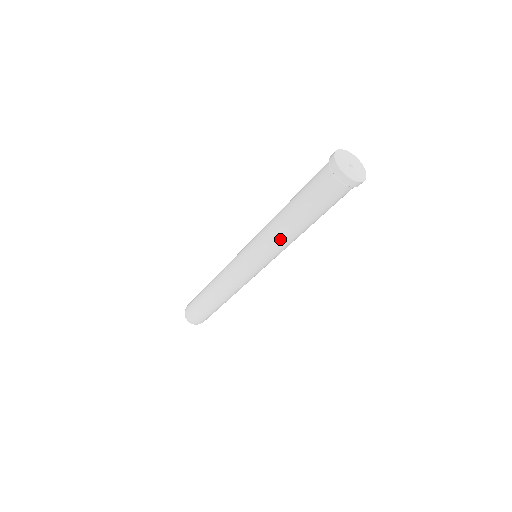
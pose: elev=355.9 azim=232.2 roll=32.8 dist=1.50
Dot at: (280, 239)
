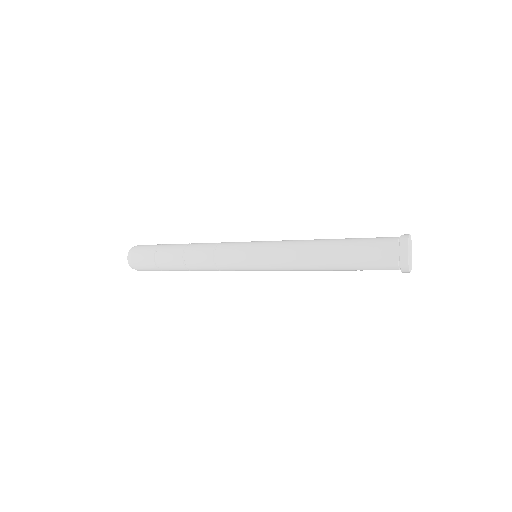
Dot at: (301, 263)
